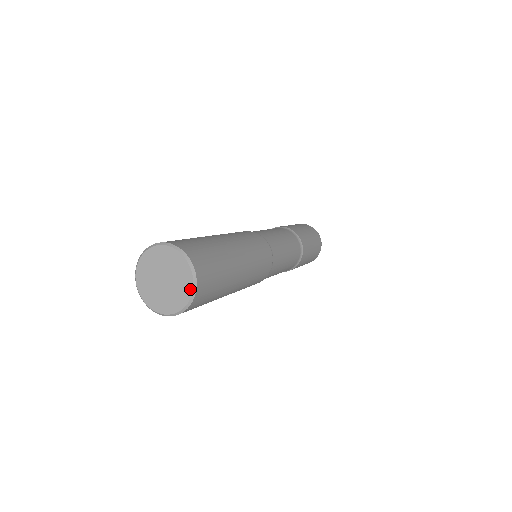
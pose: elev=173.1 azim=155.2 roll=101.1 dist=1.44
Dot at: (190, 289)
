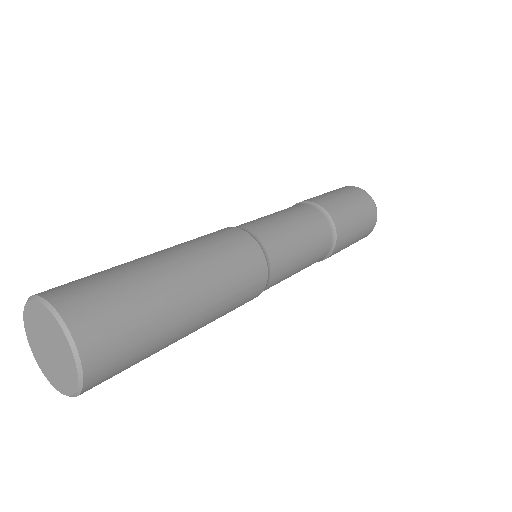
Dot at: (68, 392)
